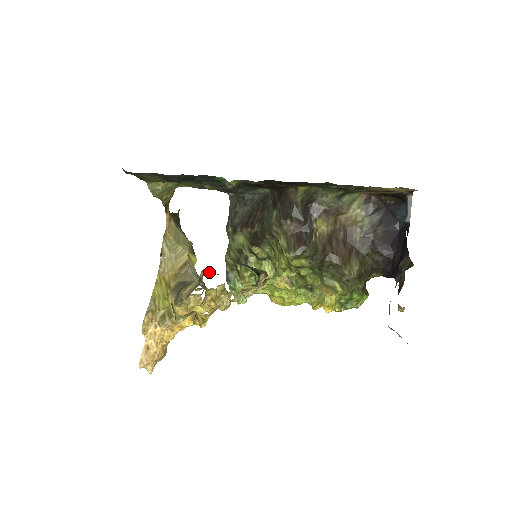
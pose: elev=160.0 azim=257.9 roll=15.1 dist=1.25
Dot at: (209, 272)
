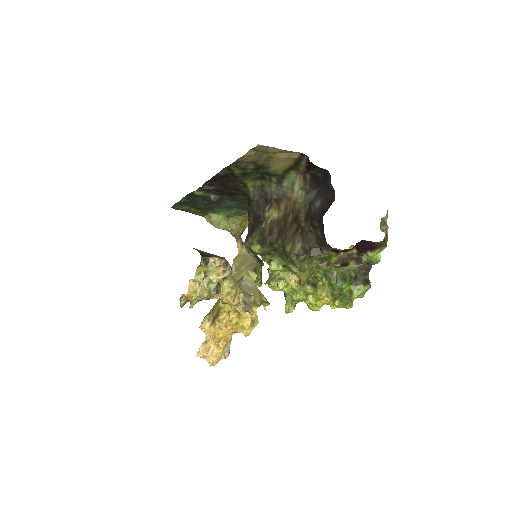
Dot at: occluded
